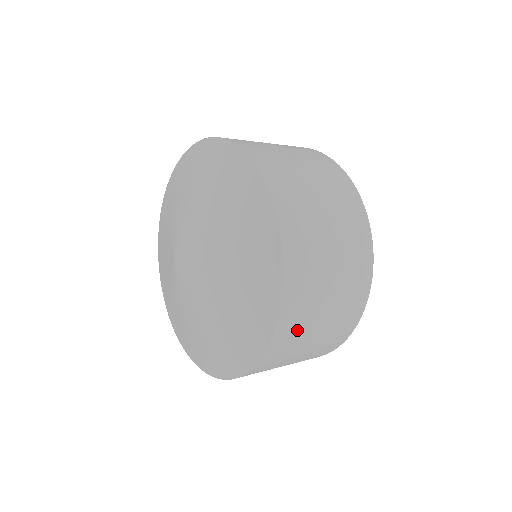
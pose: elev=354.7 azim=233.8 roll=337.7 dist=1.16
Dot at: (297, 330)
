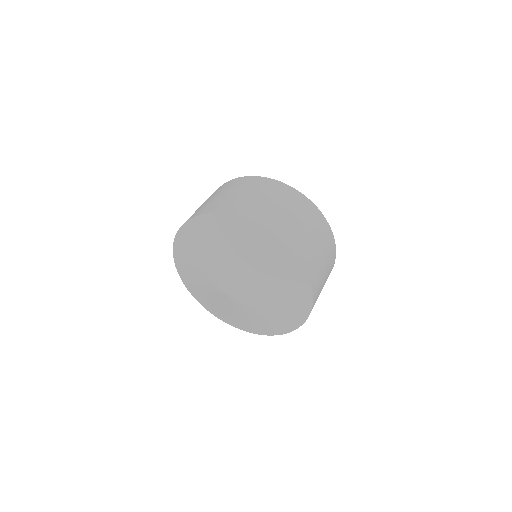
Dot at: occluded
